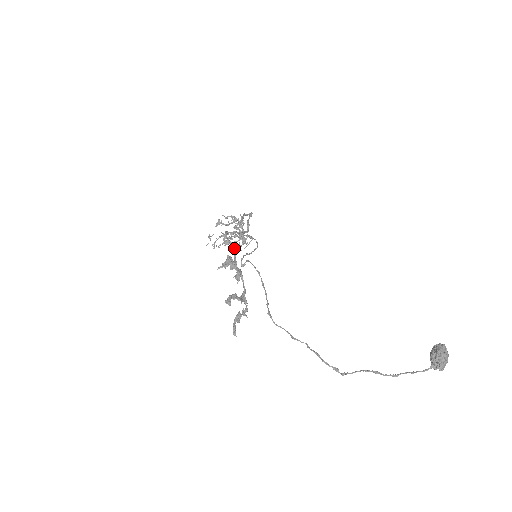
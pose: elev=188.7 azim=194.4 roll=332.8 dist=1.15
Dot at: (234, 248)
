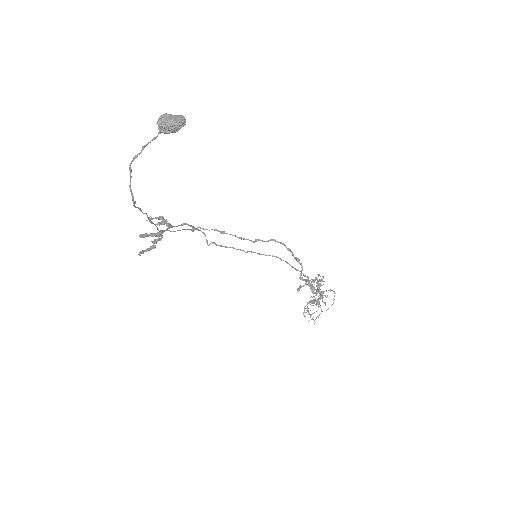
Dot at: (186, 224)
